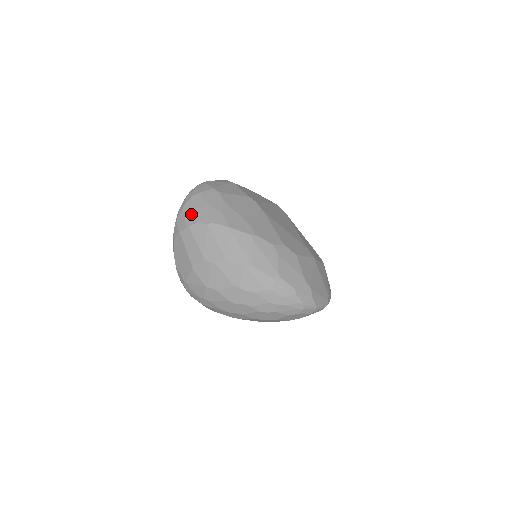
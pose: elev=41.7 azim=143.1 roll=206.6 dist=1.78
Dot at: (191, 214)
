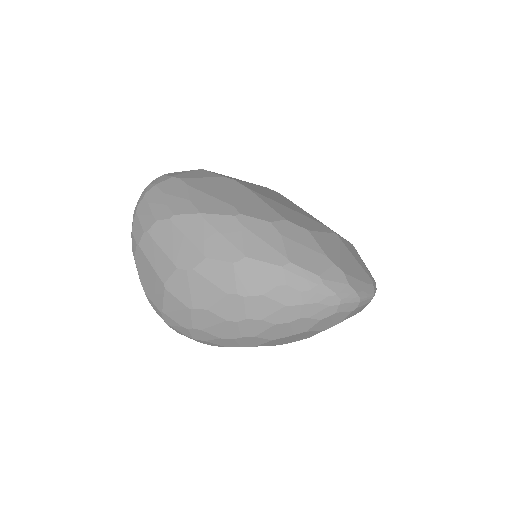
Dot at: (147, 214)
